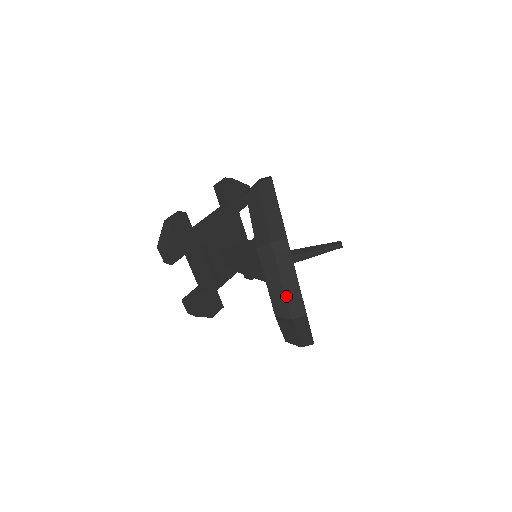
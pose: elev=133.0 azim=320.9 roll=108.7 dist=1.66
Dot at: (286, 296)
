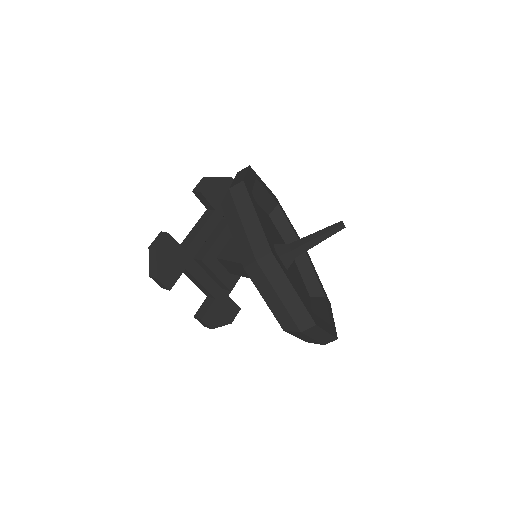
Dot at: (288, 311)
